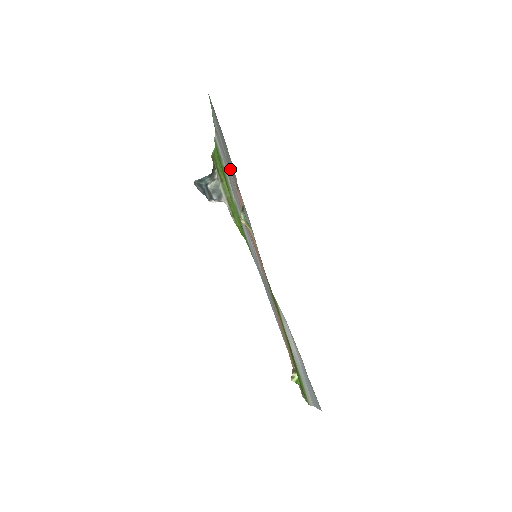
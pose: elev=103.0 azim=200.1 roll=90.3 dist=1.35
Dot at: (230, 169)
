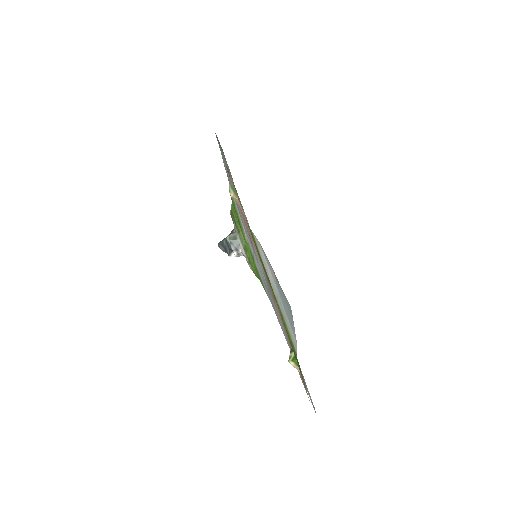
Dot at: occluded
